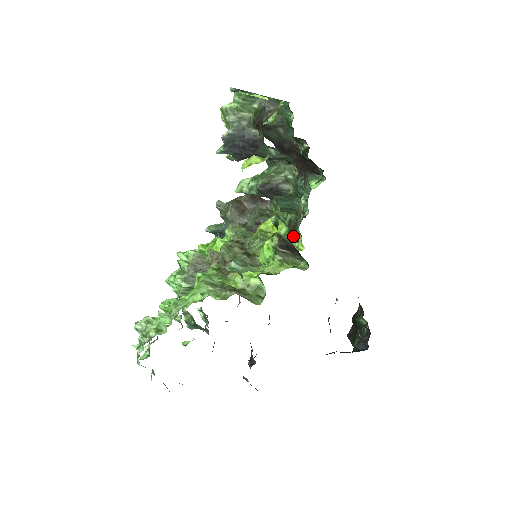
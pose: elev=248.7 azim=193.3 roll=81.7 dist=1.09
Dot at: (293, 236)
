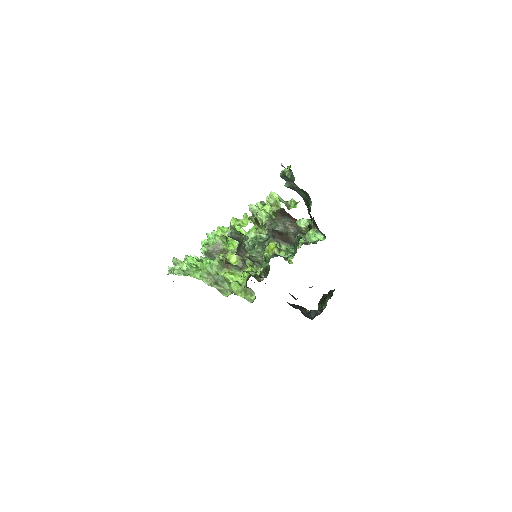
Dot at: occluded
